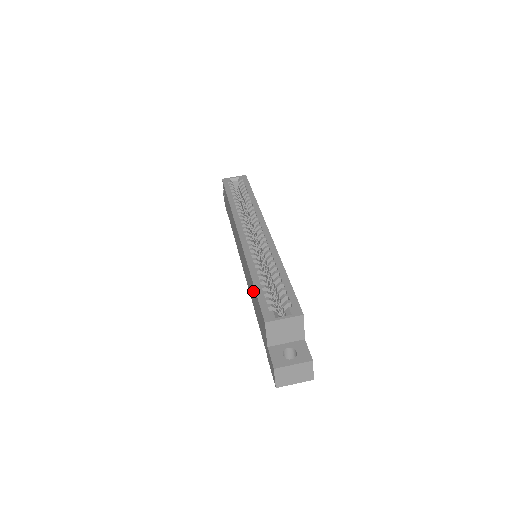
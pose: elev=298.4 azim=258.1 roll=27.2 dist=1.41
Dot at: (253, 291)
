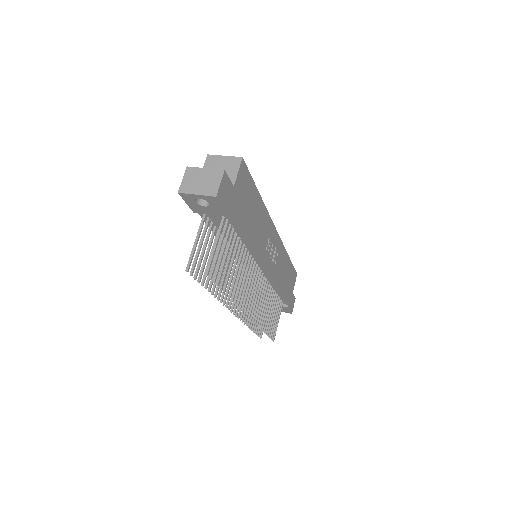
Dot at: occluded
